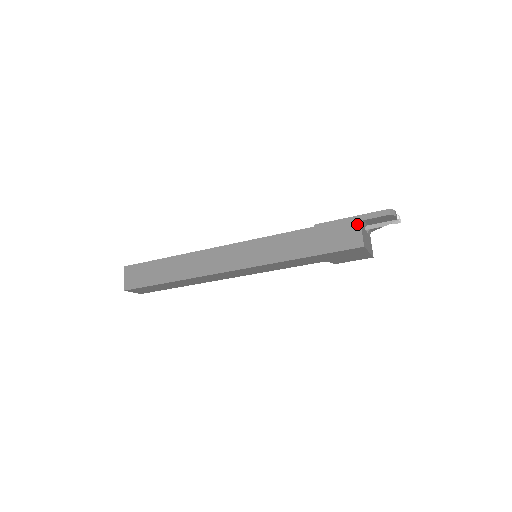
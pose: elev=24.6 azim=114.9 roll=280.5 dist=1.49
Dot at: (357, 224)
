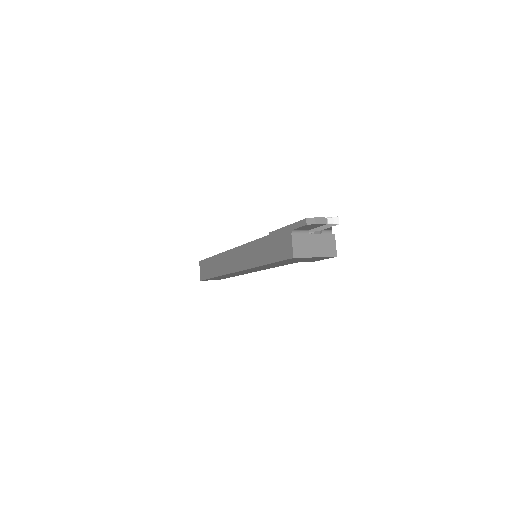
Dot at: (289, 234)
